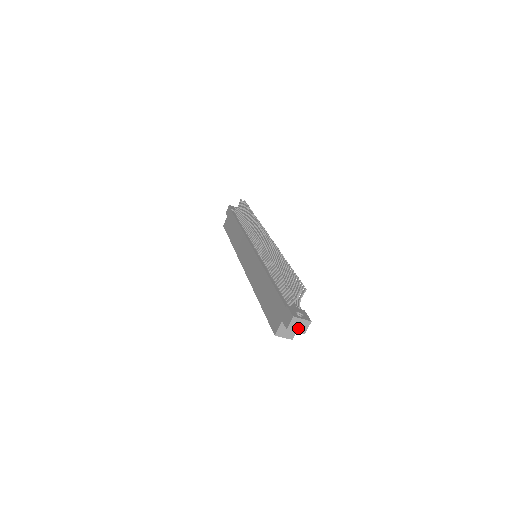
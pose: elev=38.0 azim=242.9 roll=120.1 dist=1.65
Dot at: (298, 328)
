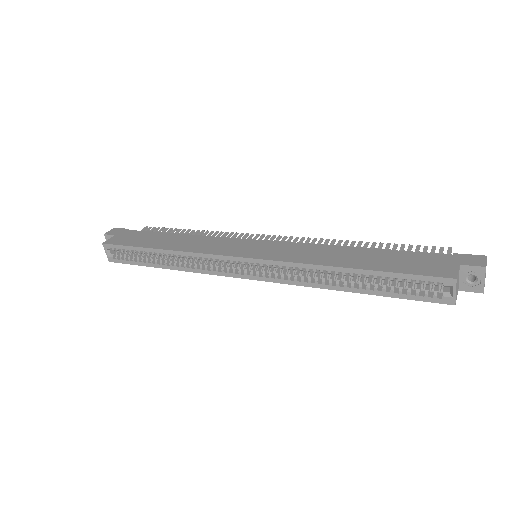
Dot at: occluded
